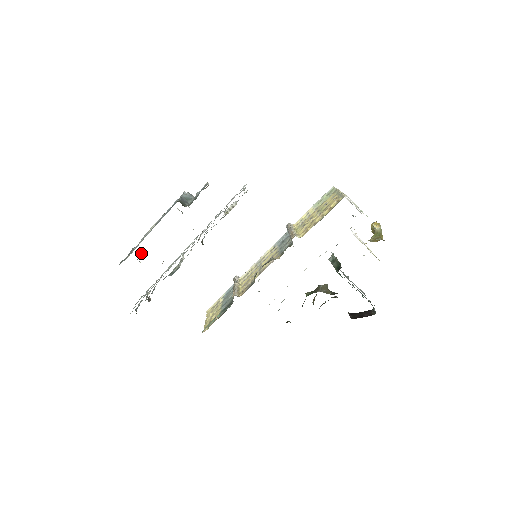
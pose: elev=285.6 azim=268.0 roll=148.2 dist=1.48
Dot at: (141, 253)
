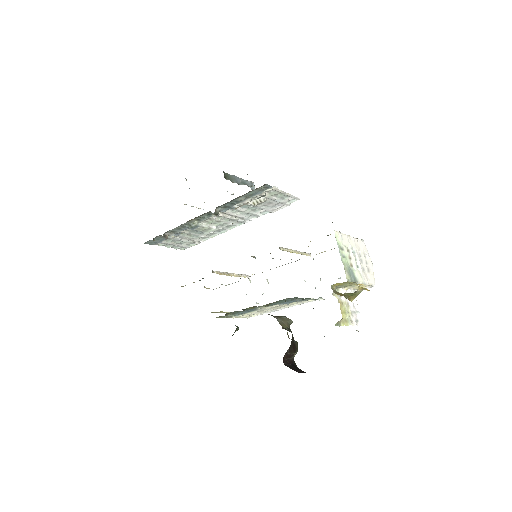
Dot at: occluded
